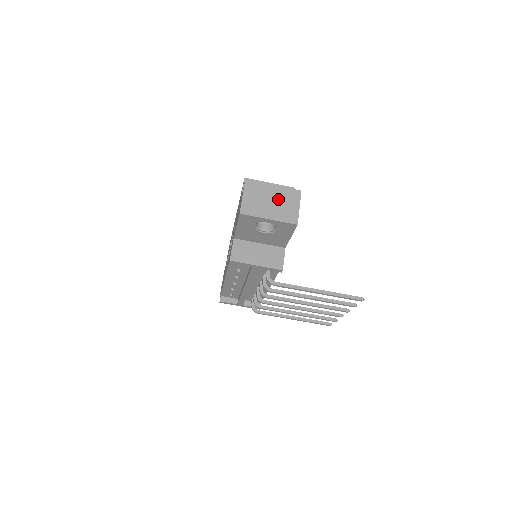
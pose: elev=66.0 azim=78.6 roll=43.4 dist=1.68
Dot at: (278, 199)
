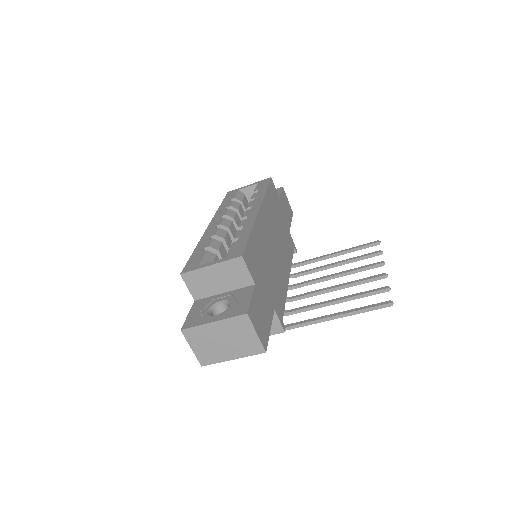
Dot at: (228, 335)
